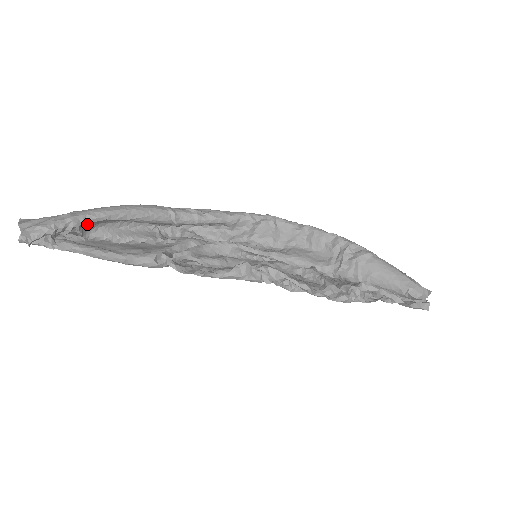
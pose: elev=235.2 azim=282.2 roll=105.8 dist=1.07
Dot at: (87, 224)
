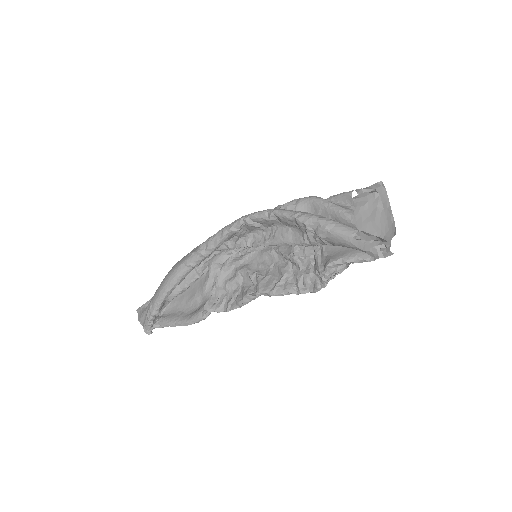
Dot at: (161, 307)
